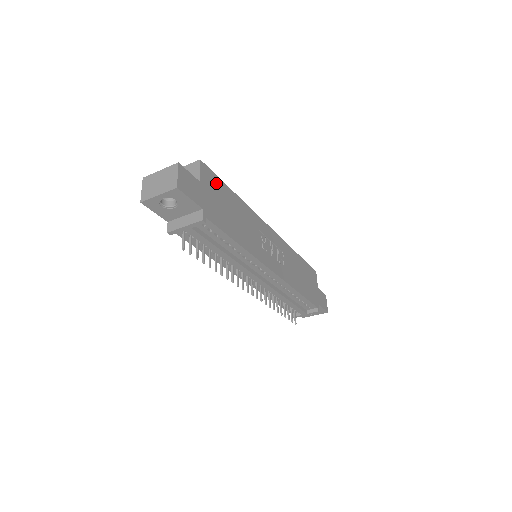
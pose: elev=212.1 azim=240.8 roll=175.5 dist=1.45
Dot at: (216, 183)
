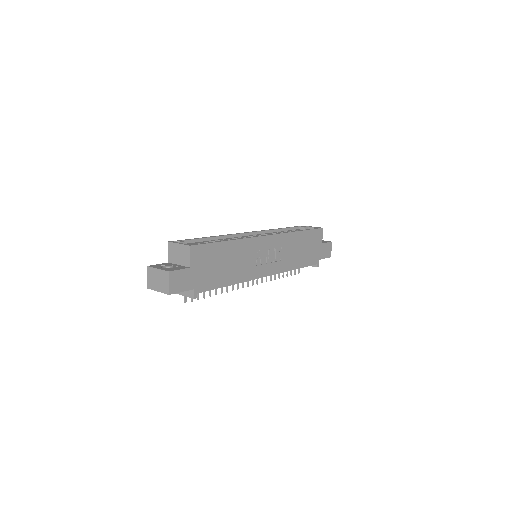
Dot at: (207, 251)
